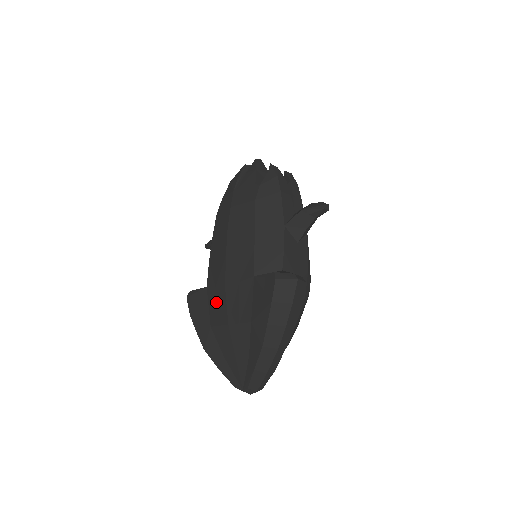
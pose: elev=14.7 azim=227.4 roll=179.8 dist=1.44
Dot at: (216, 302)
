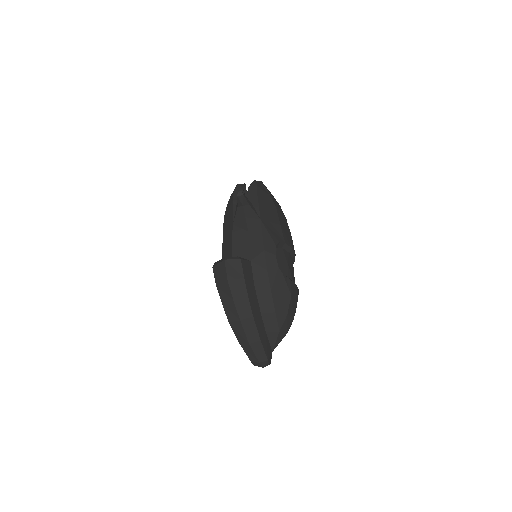
Dot at: occluded
